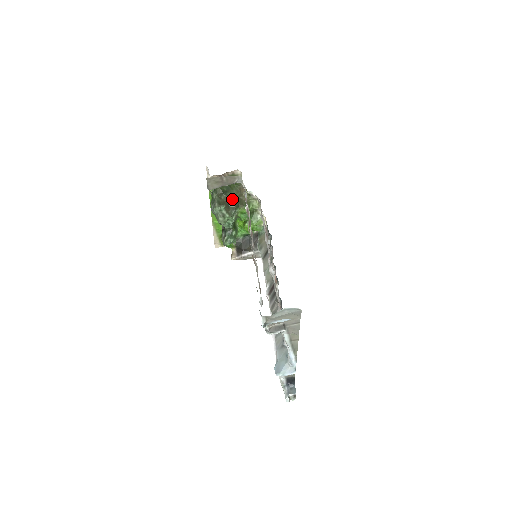
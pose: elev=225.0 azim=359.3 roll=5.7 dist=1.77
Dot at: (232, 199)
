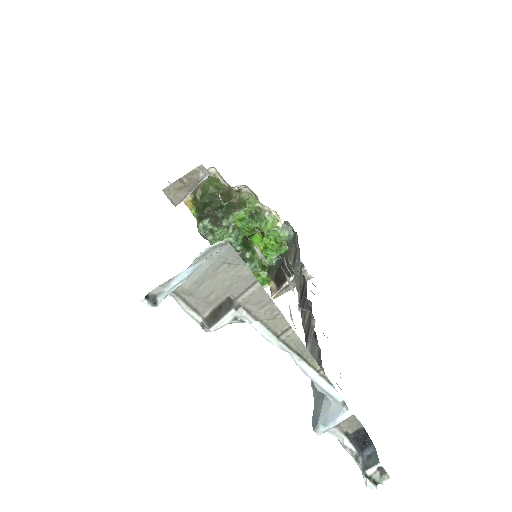
Dot at: (219, 208)
